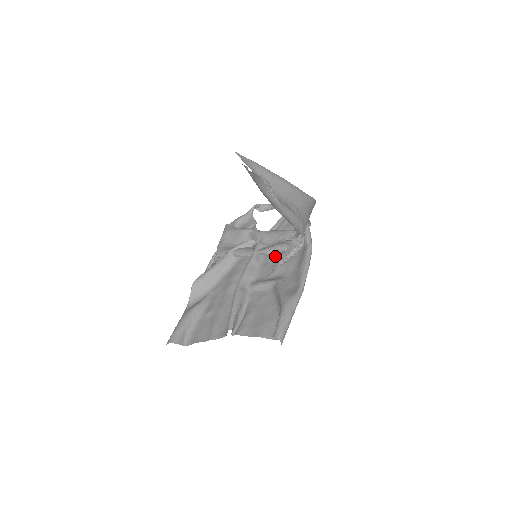
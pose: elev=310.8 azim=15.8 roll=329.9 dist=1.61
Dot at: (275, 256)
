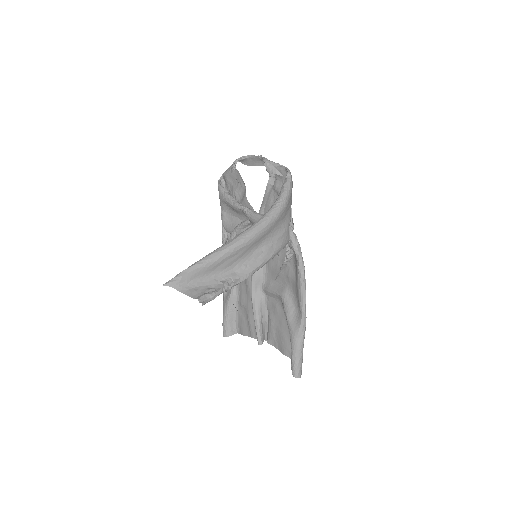
Dot at: occluded
